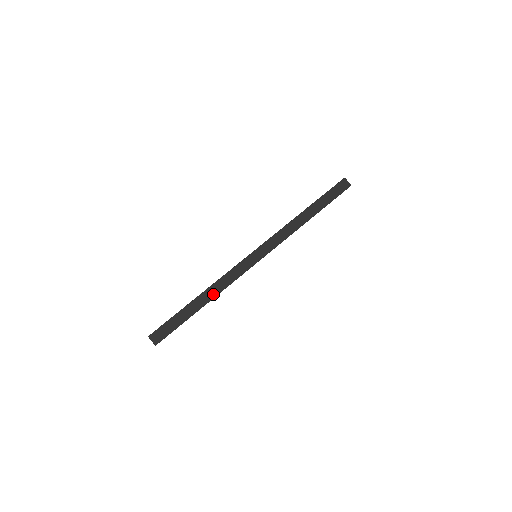
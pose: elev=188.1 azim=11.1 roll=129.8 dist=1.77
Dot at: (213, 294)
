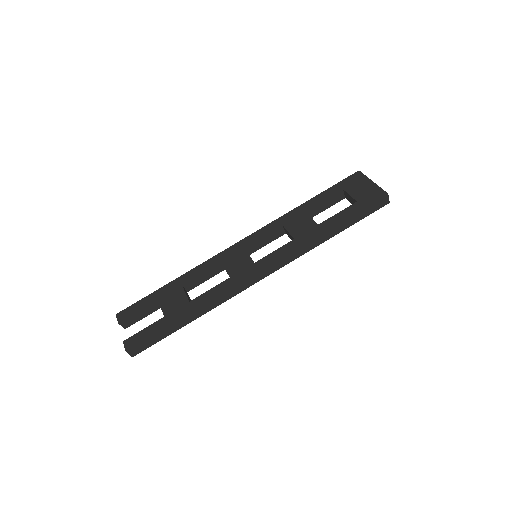
Dot at: (204, 311)
